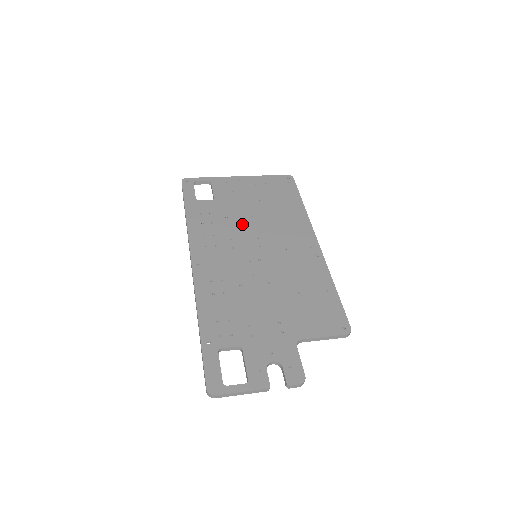
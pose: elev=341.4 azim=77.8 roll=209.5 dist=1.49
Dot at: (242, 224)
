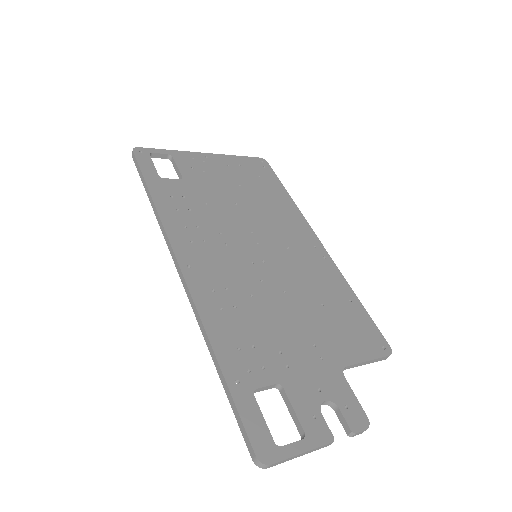
Dot at: (228, 213)
